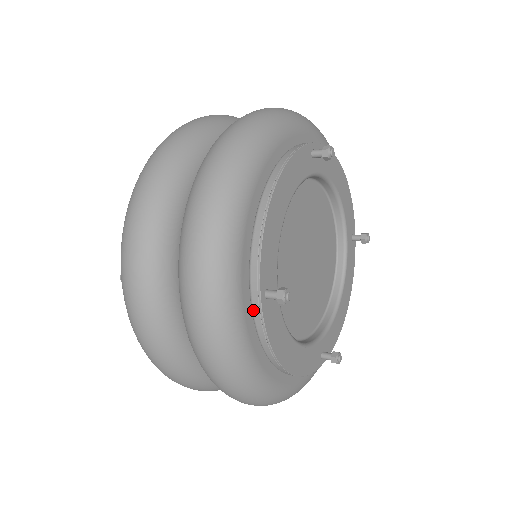
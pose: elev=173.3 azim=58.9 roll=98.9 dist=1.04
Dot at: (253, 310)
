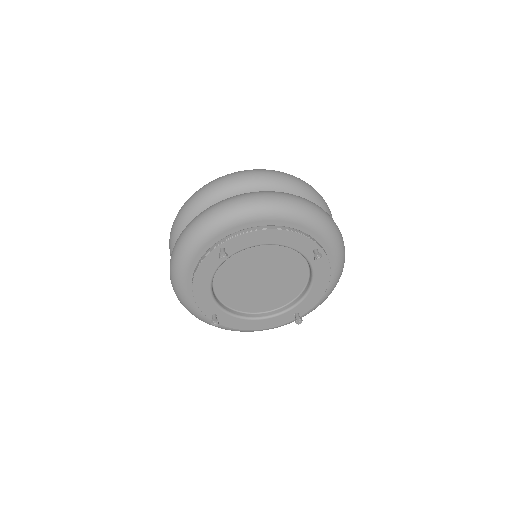
Dot at: occluded
